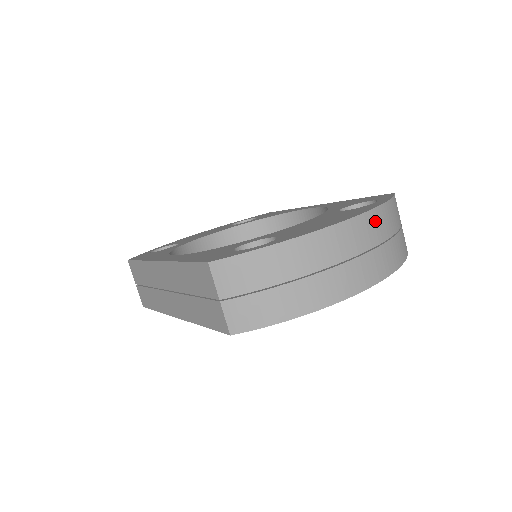
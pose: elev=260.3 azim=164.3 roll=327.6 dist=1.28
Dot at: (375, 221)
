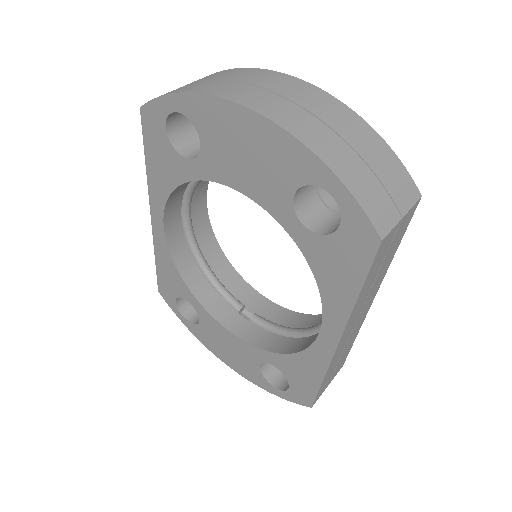
Dot at: (335, 108)
